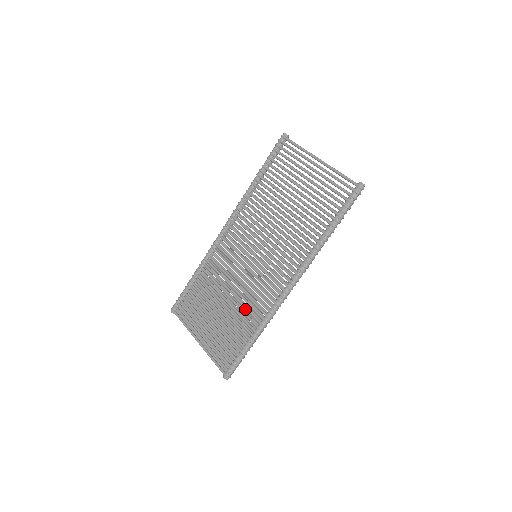
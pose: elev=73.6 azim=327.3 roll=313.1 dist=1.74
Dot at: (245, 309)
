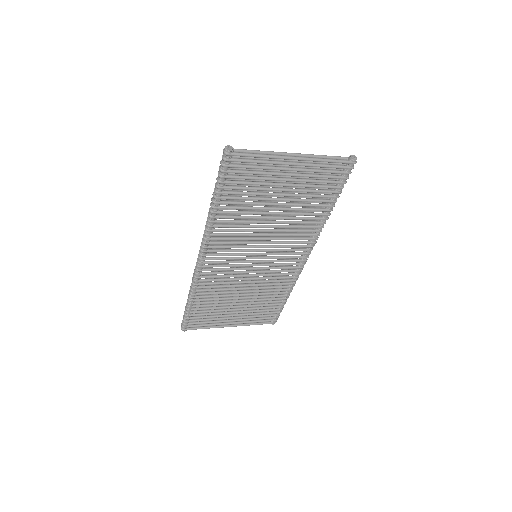
Dot at: occluded
